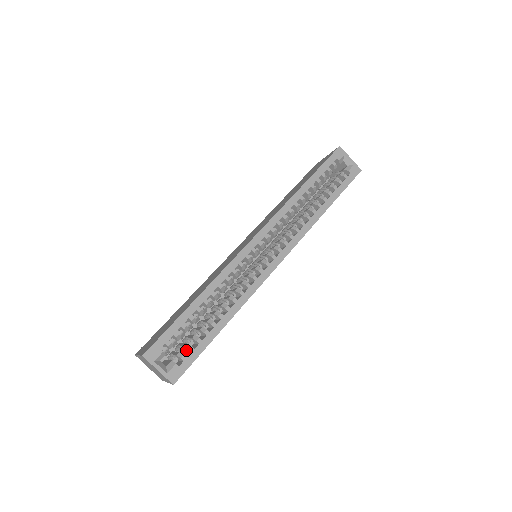
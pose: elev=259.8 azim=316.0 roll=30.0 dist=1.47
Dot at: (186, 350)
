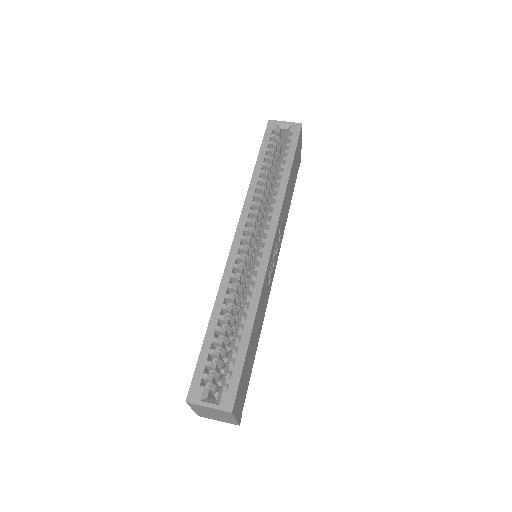
Dot at: (231, 375)
